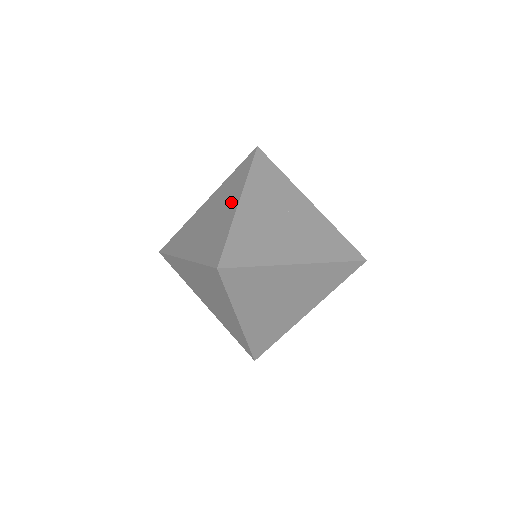
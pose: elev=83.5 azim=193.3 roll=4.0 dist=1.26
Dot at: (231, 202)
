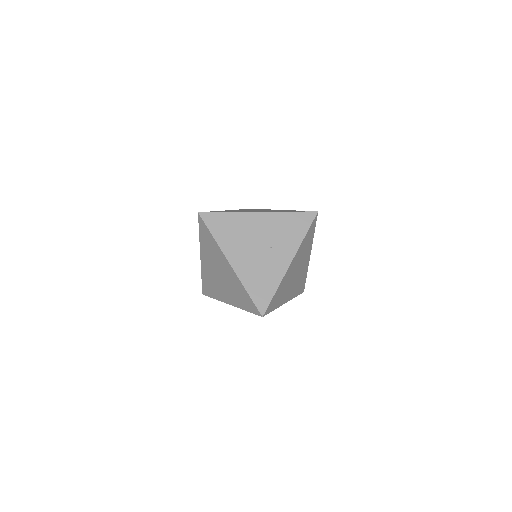
Dot at: (261, 211)
